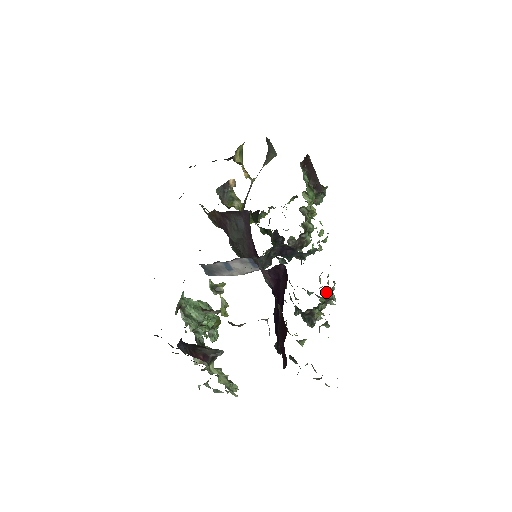
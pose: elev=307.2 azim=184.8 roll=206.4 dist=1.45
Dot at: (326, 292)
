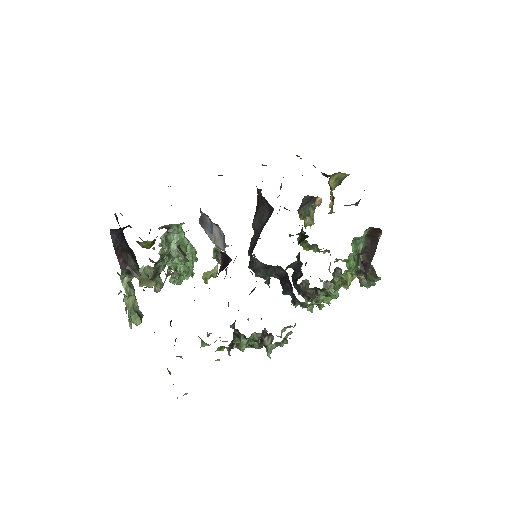
Dot at: (266, 335)
